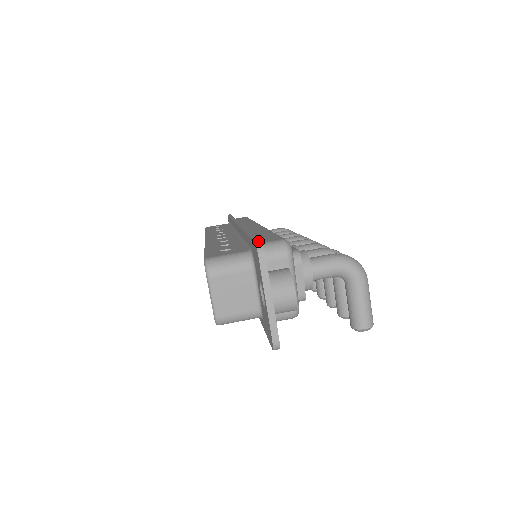
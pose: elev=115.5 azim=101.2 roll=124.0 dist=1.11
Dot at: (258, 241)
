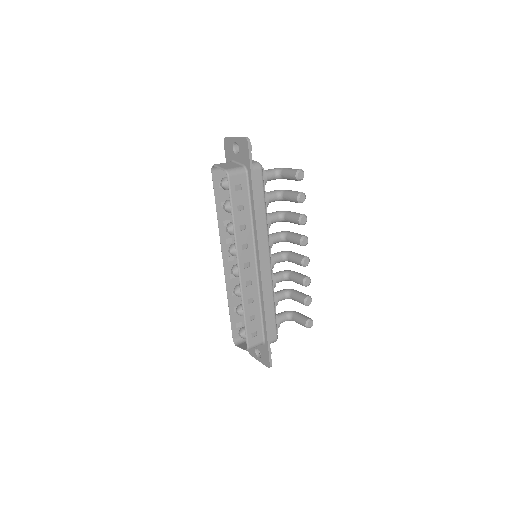
Dot at: (225, 145)
